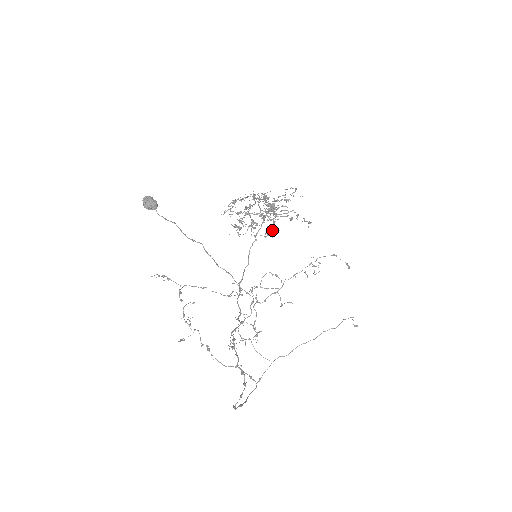
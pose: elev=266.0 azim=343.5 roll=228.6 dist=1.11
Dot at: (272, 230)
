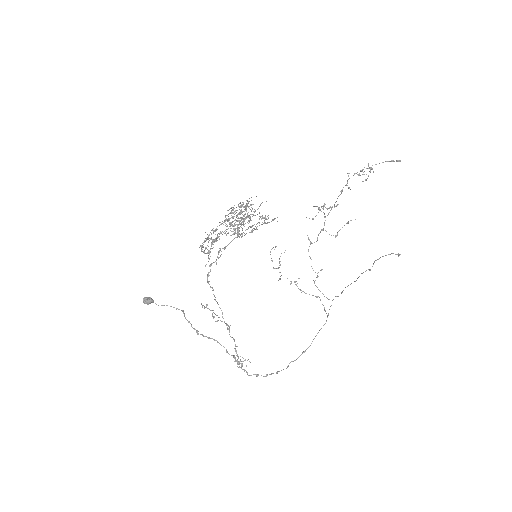
Dot at: (263, 218)
